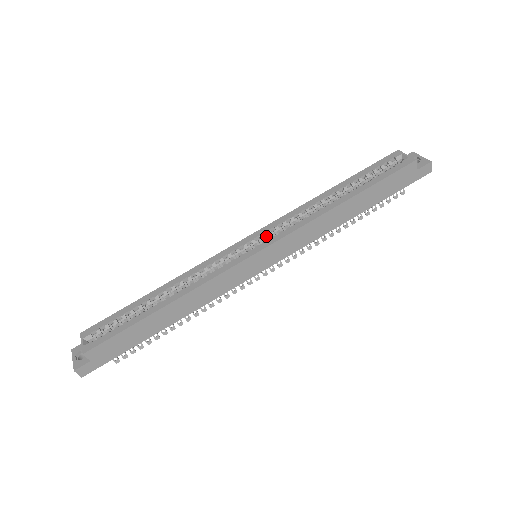
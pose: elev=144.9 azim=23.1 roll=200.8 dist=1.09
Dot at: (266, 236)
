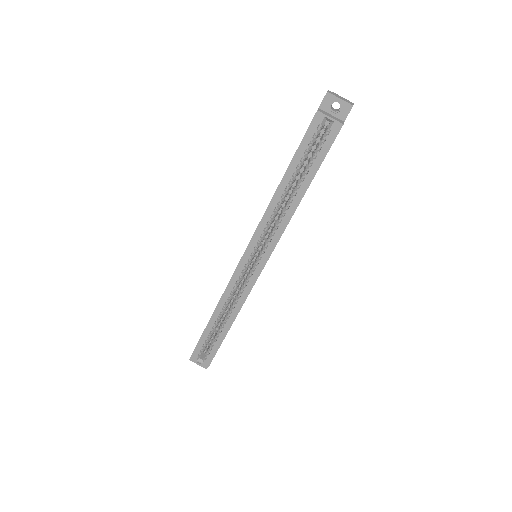
Dot at: (256, 246)
